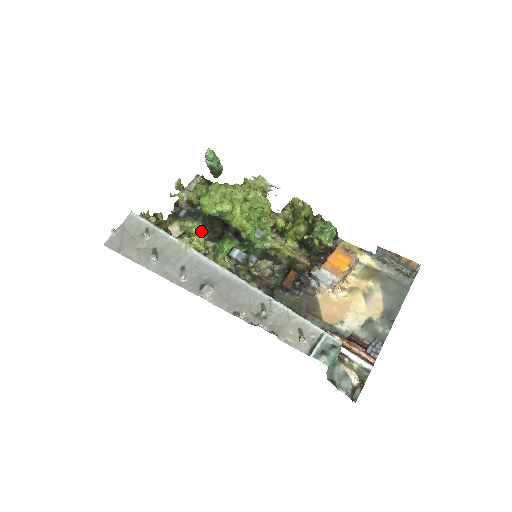
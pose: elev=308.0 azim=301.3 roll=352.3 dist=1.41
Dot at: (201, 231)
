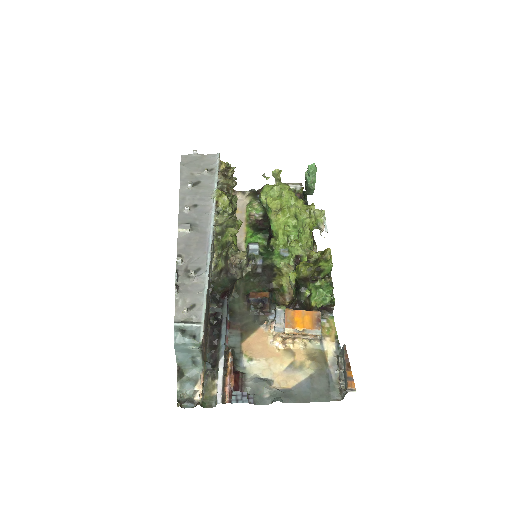
Dot at: (257, 216)
